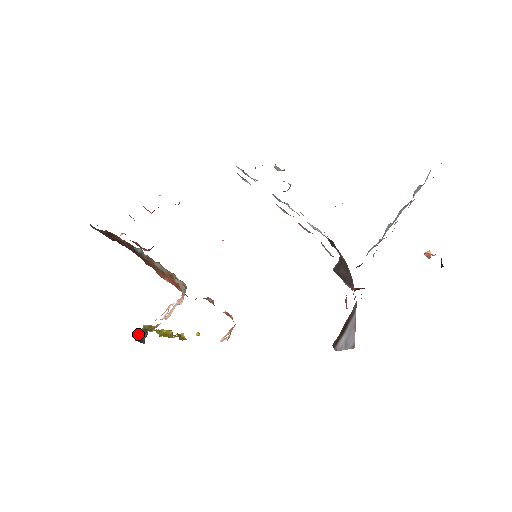
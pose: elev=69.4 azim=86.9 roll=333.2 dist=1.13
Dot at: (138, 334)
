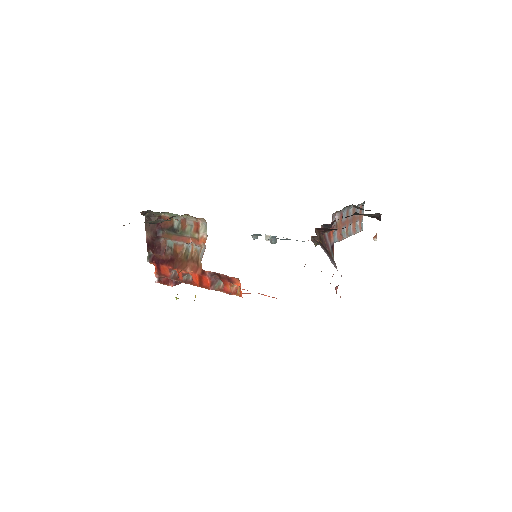
Dot at: occluded
